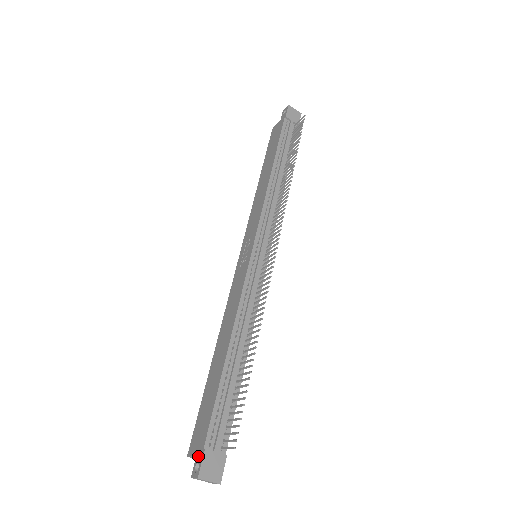
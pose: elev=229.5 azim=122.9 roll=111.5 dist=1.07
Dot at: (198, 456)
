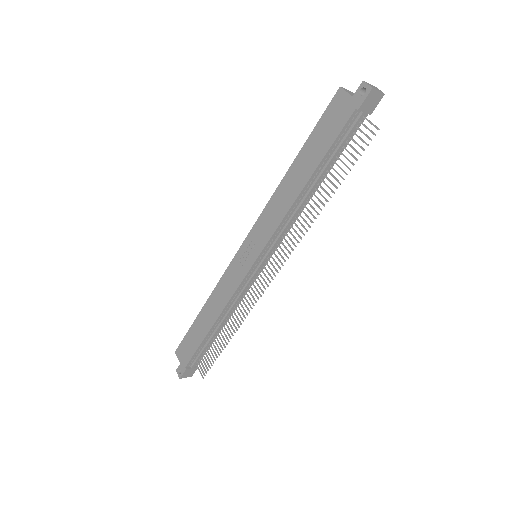
Dot at: (181, 366)
